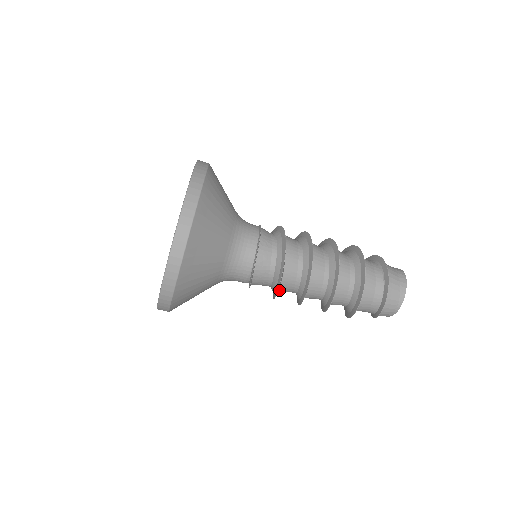
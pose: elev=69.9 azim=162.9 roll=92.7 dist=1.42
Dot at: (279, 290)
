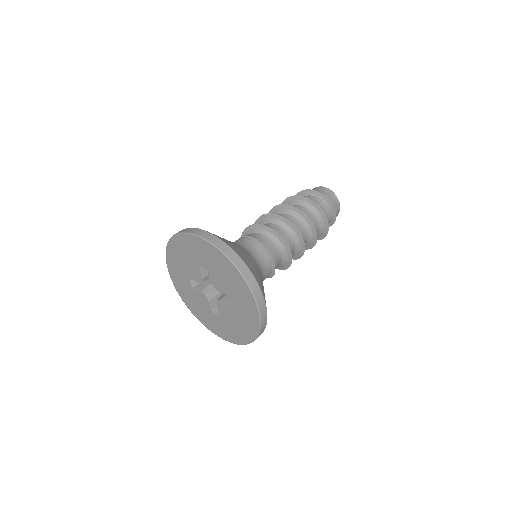
Dot at: occluded
